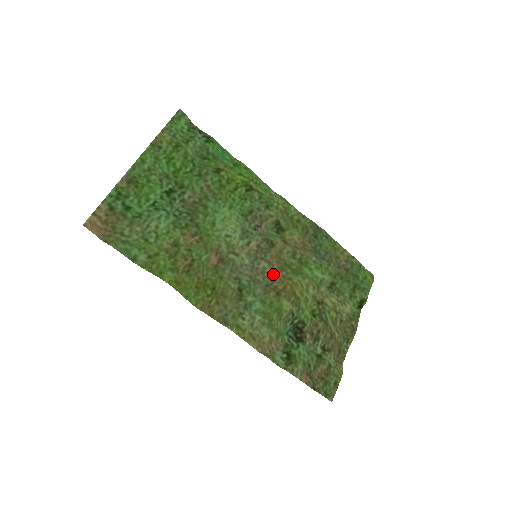
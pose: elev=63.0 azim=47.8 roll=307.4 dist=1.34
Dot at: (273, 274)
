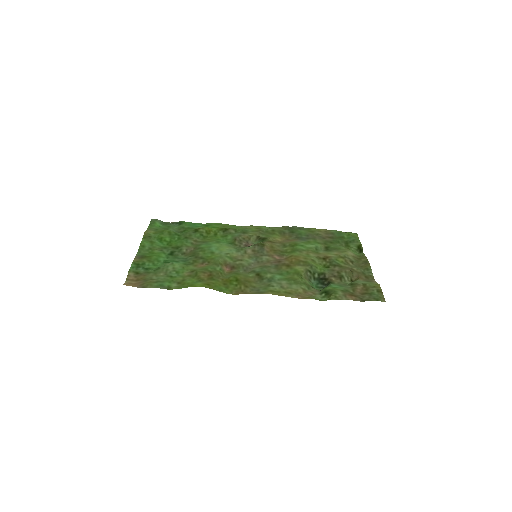
Dot at: (276, 259)
